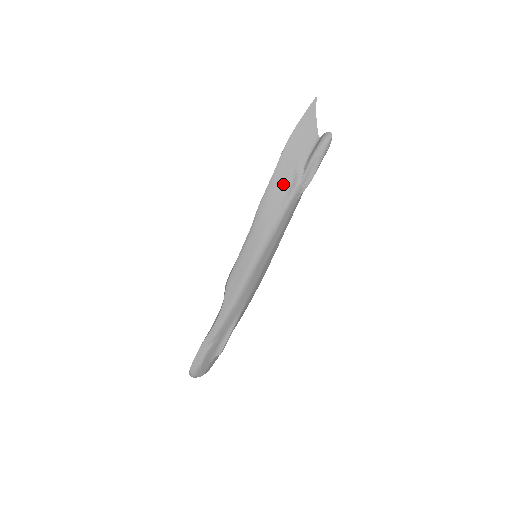
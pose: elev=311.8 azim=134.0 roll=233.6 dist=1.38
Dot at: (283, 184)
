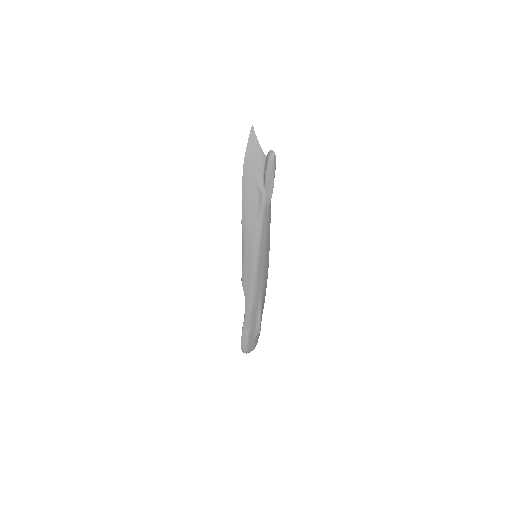
Dot at: (253, 201)
